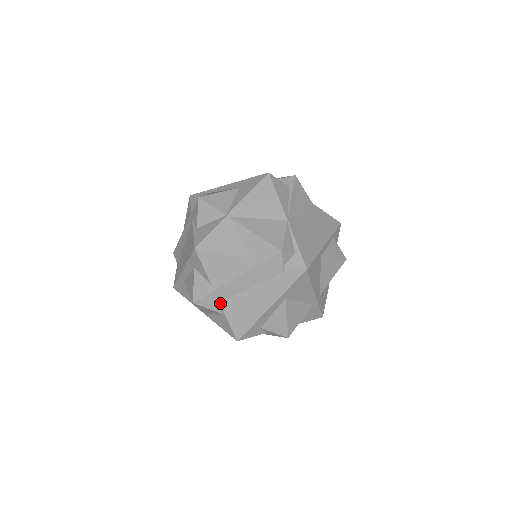
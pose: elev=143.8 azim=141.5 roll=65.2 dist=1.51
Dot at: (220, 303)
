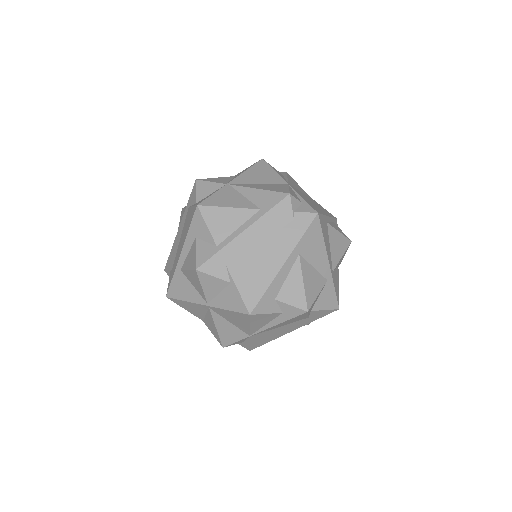
Dot at: (227, 267)
